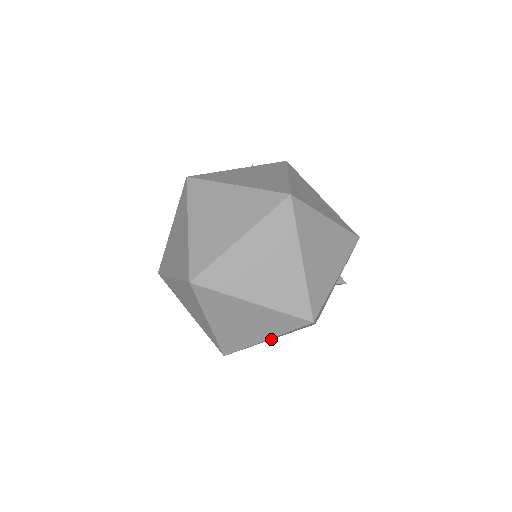
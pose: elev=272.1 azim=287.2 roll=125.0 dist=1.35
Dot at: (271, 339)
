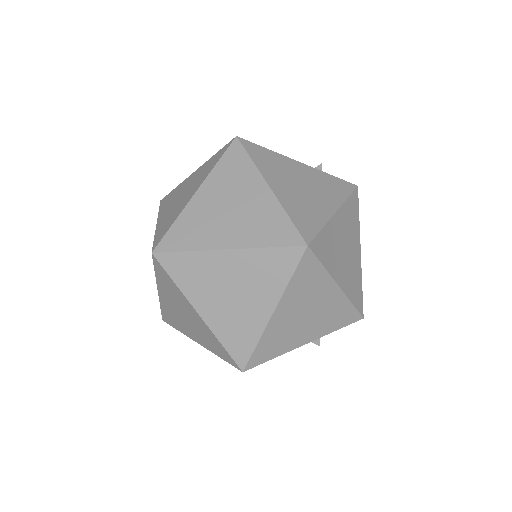
Dot at: occluded
